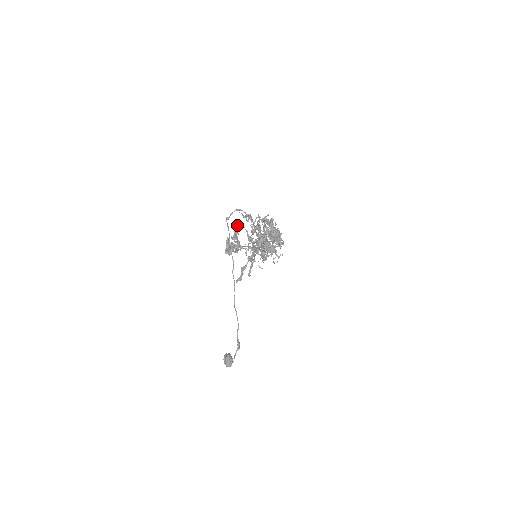
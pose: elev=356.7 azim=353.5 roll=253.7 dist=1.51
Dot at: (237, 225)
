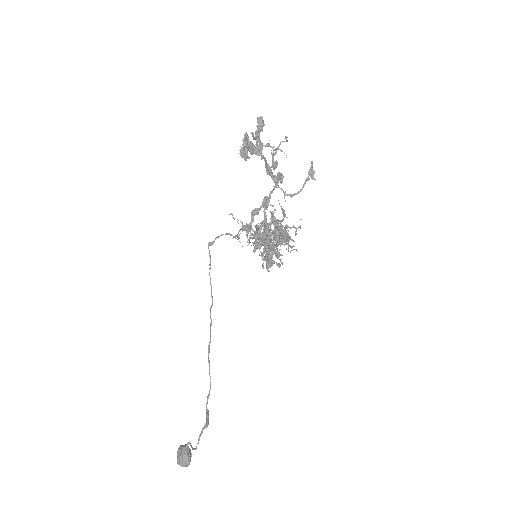
Dot at: (262, 118)
